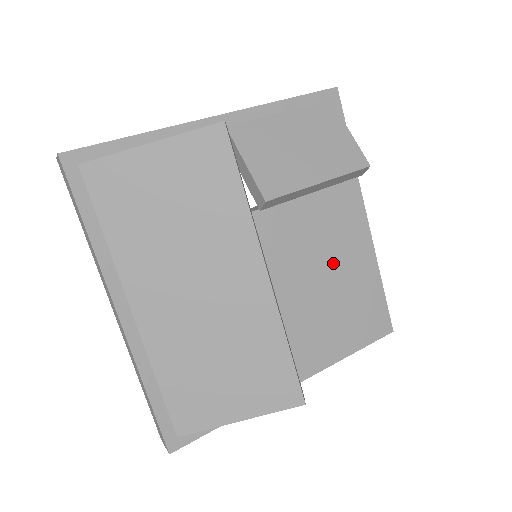
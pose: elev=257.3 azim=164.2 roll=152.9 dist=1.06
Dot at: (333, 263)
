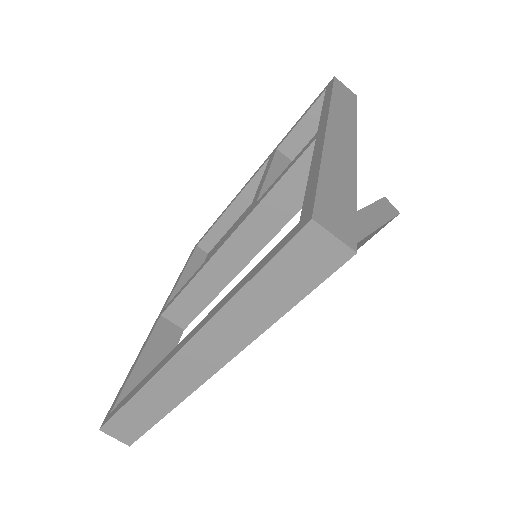
Dot at: occluded
